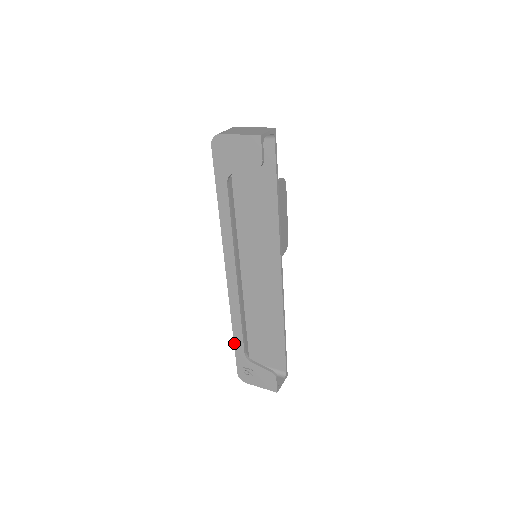
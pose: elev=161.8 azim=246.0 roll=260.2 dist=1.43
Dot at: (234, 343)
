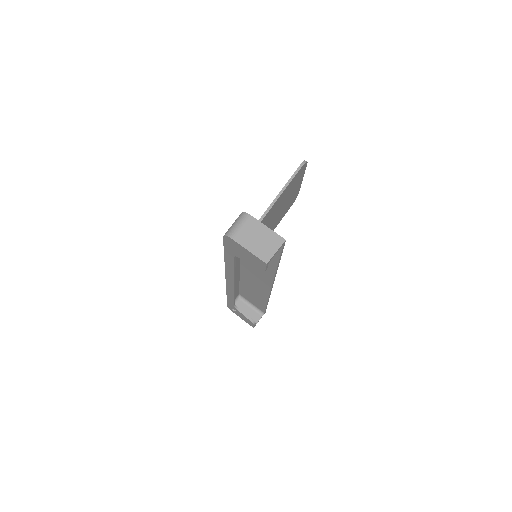
Dot at: (227, 298)
